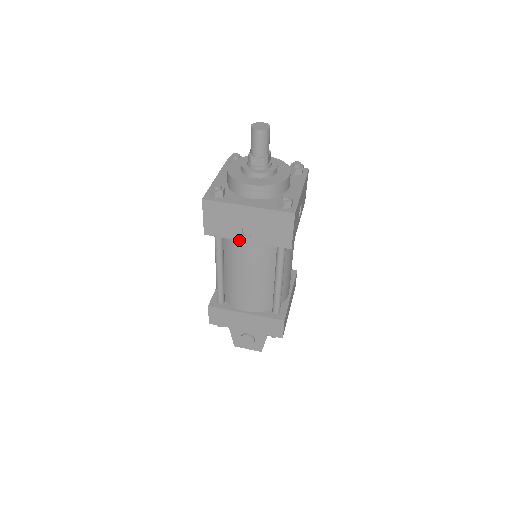
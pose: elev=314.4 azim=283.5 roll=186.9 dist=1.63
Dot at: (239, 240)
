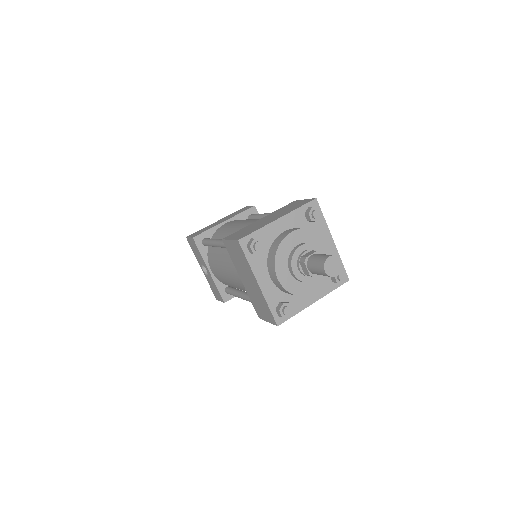
Dot at: occluded
